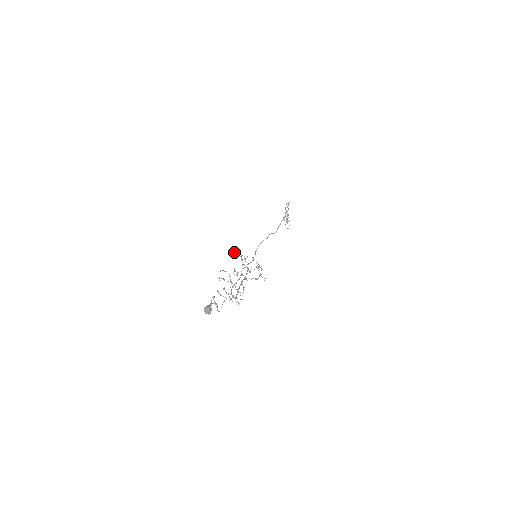
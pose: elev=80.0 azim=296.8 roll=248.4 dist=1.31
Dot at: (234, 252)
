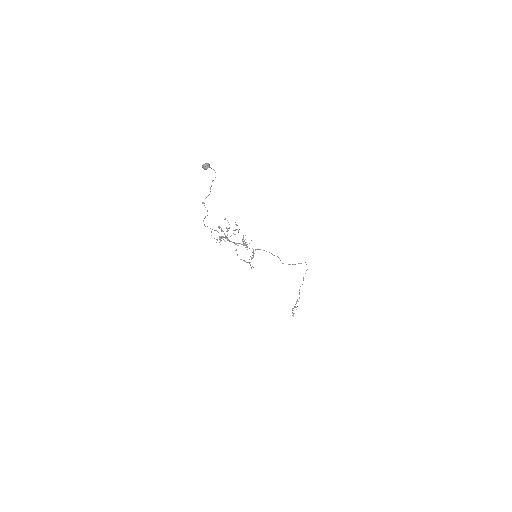
Dot at: (243, 239)
